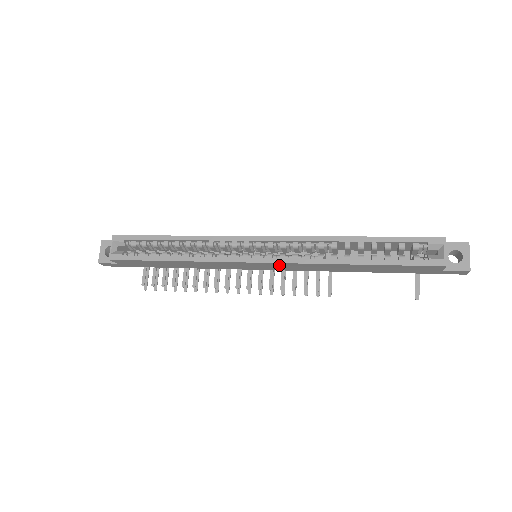
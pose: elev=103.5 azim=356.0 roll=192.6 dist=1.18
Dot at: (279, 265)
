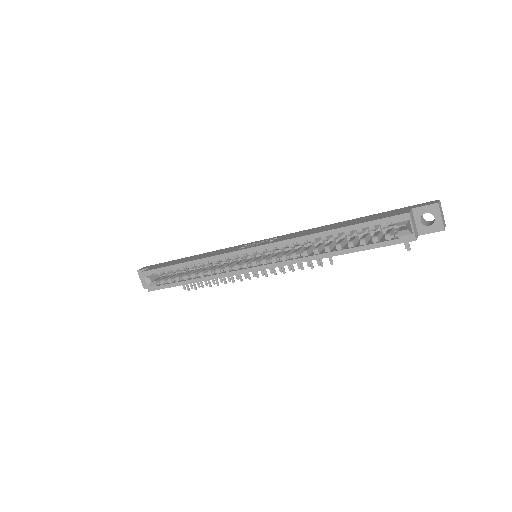
Dot at: occluded
